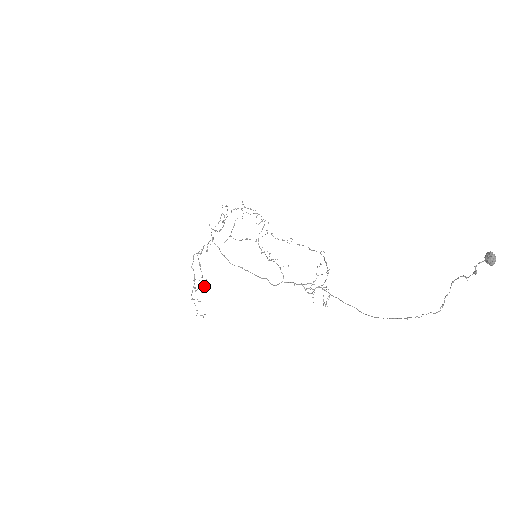
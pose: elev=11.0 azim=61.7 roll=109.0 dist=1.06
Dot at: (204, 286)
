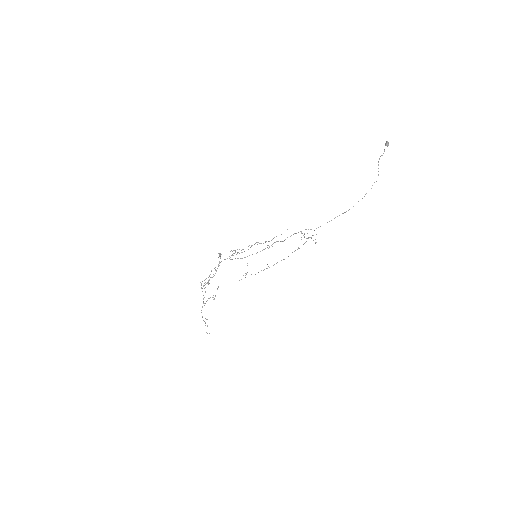
Dot at: (214, 298)
